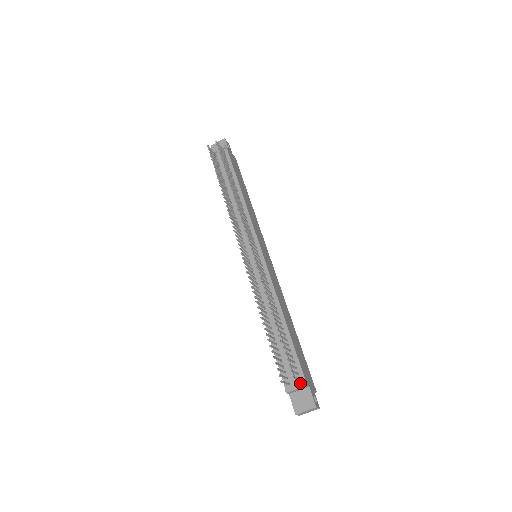
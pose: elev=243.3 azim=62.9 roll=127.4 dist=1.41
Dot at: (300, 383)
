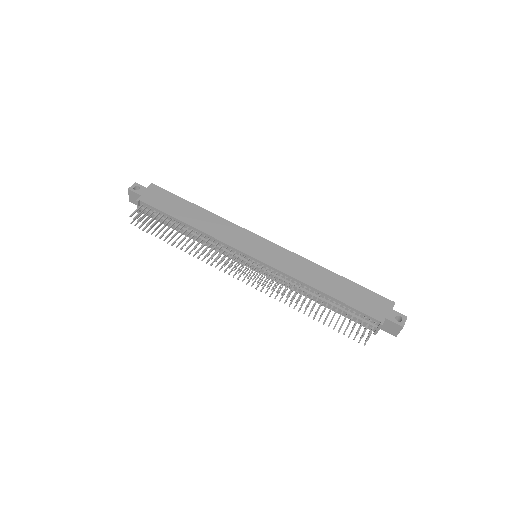
Dot at: (377, 324)
